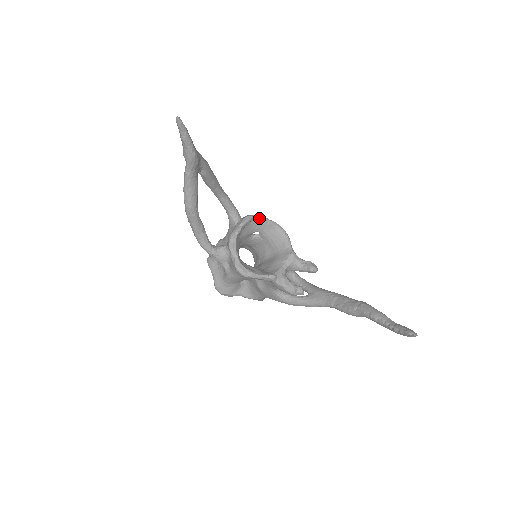
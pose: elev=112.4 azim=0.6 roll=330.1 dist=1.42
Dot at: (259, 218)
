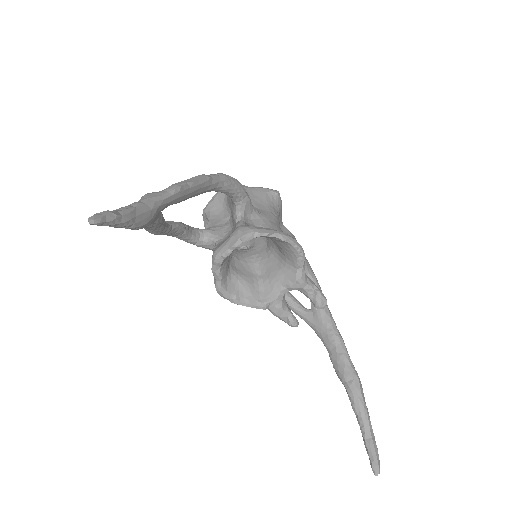
Dot at: (263, 236)
